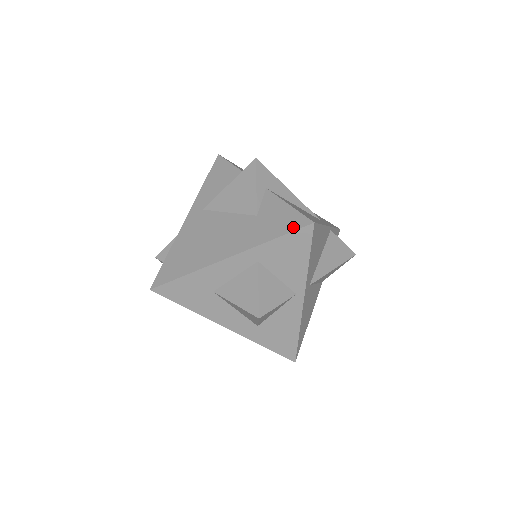
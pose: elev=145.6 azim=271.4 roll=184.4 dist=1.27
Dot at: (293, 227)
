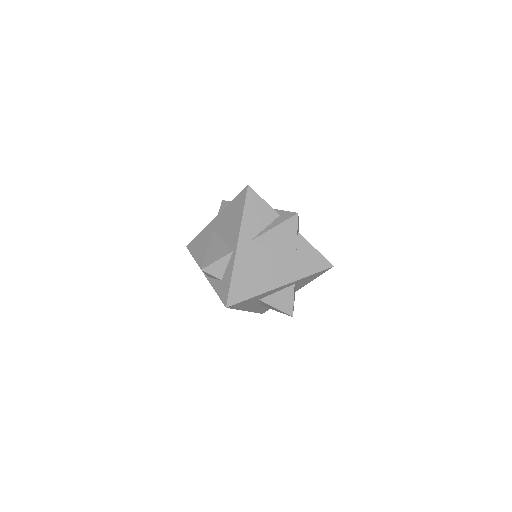
Dot at: (322, 268)
